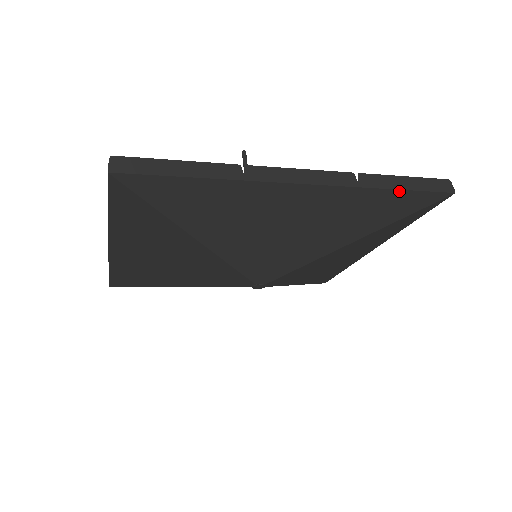
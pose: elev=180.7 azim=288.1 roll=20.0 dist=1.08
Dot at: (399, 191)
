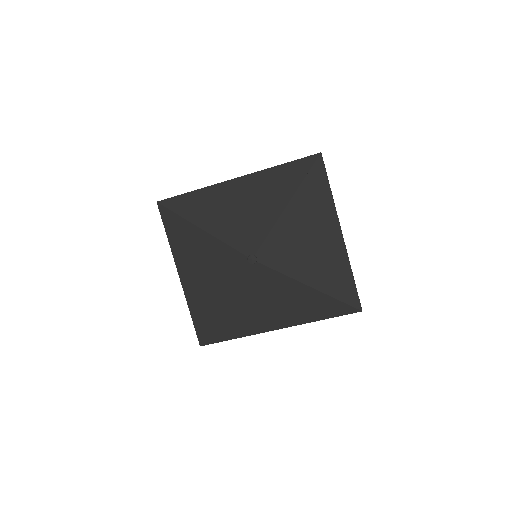
Dot at: (287, 164)
